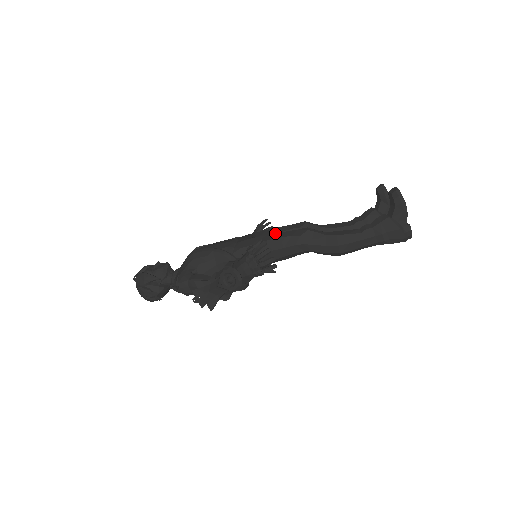
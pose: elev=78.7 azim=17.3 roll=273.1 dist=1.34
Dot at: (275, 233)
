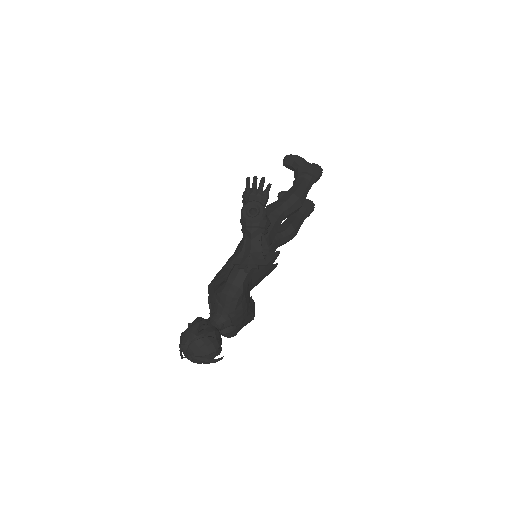
Dot at: occluded
